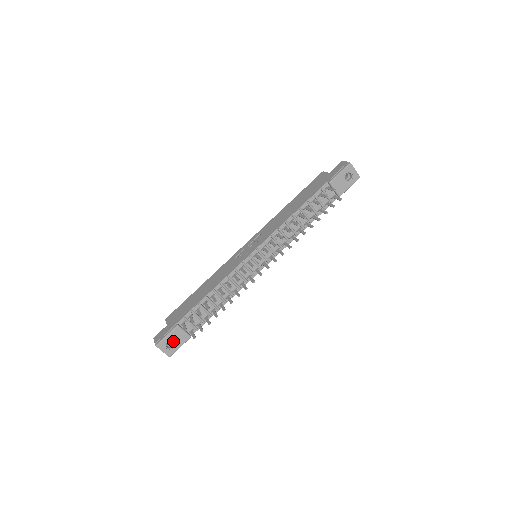
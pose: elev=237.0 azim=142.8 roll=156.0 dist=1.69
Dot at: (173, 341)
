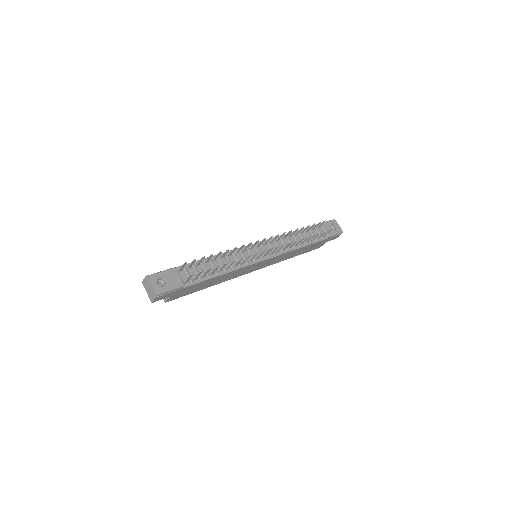
Dot at: (166, 280)
